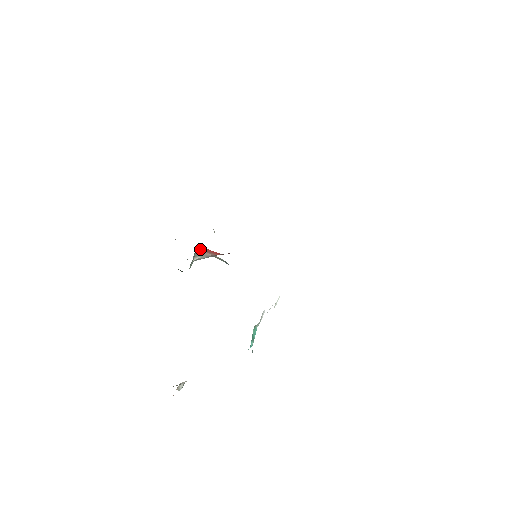
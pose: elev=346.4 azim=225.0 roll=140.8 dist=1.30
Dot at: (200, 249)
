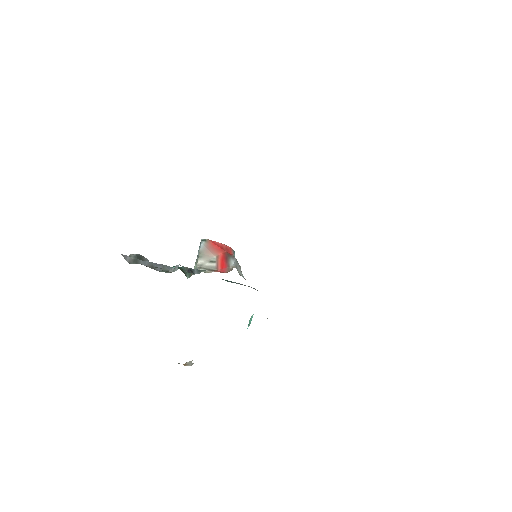
Dot at: (204, 245)
